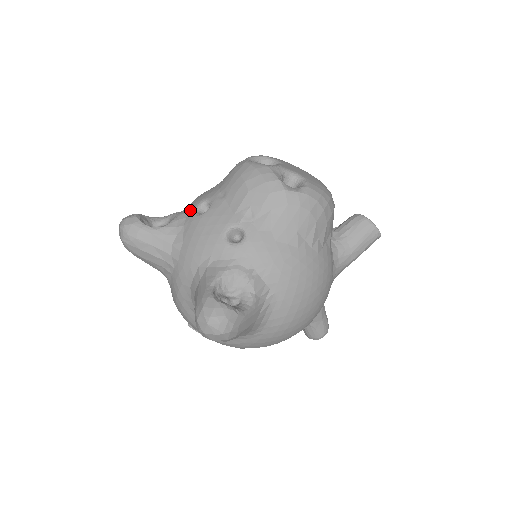
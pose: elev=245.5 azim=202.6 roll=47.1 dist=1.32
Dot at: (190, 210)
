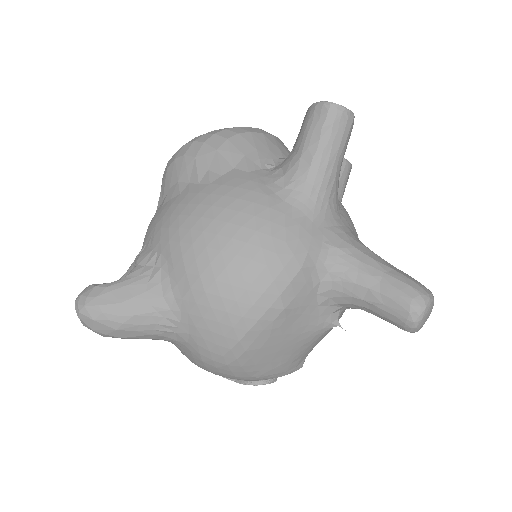
Dot at: occluded
